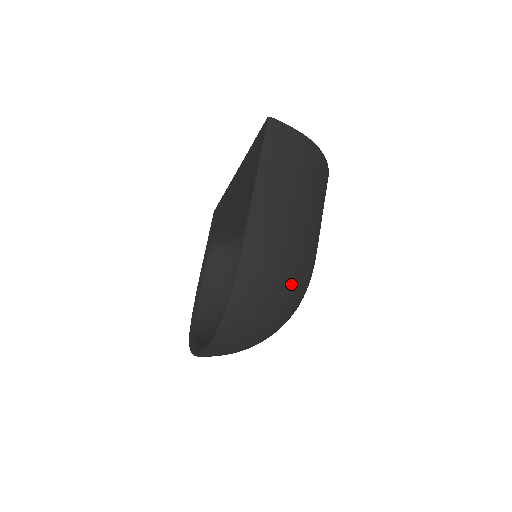
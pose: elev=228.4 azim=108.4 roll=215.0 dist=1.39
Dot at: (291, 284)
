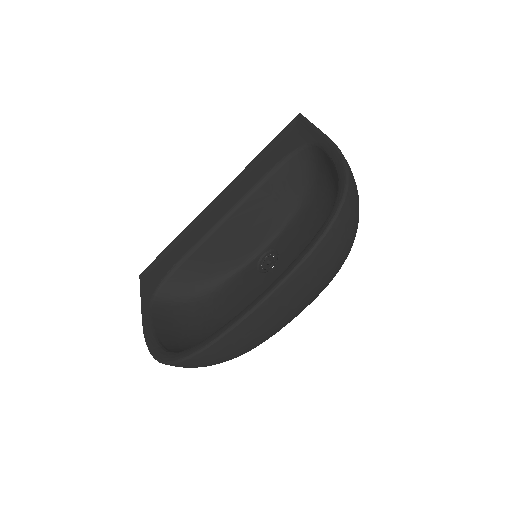
Dot at: occluded
